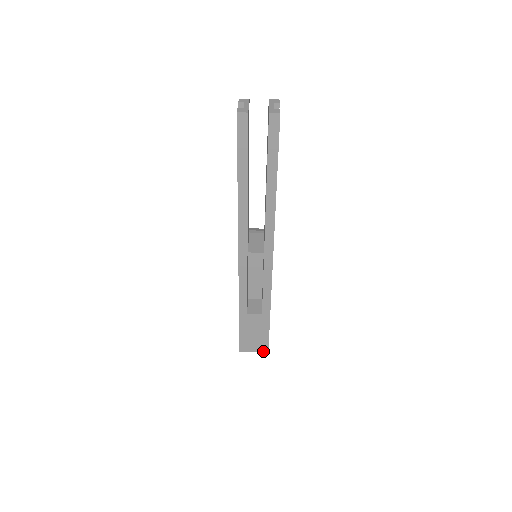
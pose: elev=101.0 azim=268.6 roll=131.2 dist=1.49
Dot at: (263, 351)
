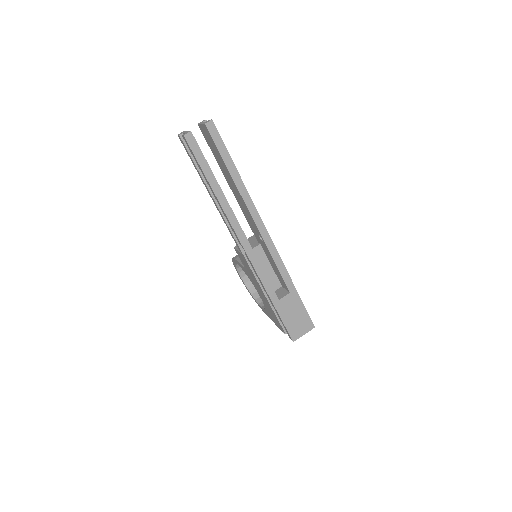
Dot at: (310, 329)
